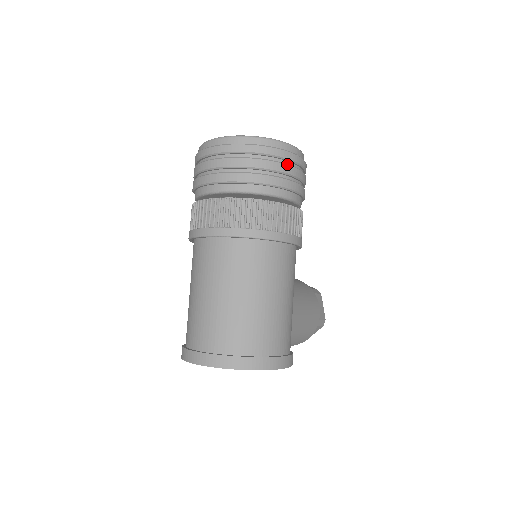
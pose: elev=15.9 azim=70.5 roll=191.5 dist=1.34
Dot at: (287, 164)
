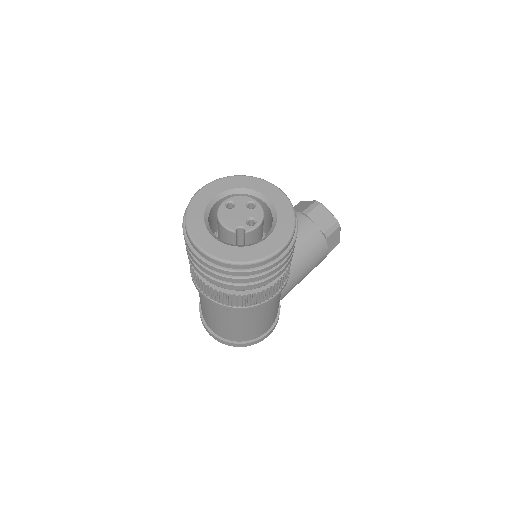
Dot at: (260, 275)
